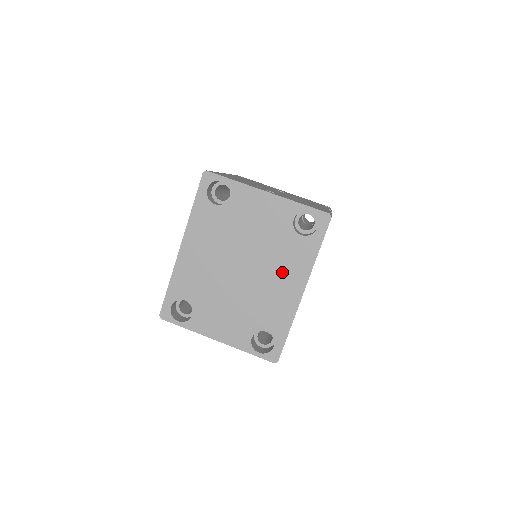
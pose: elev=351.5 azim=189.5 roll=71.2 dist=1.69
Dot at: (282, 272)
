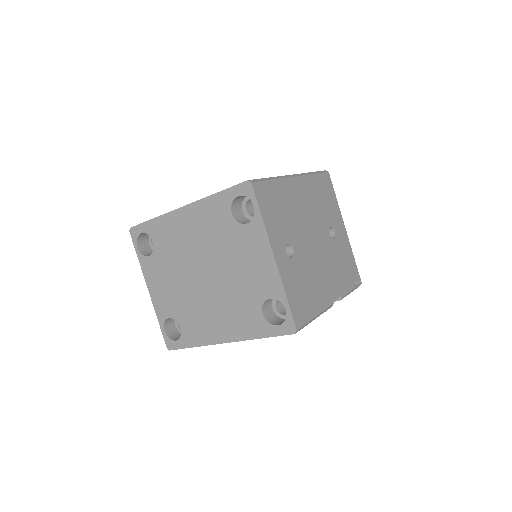
Dot at: (226, 314)
